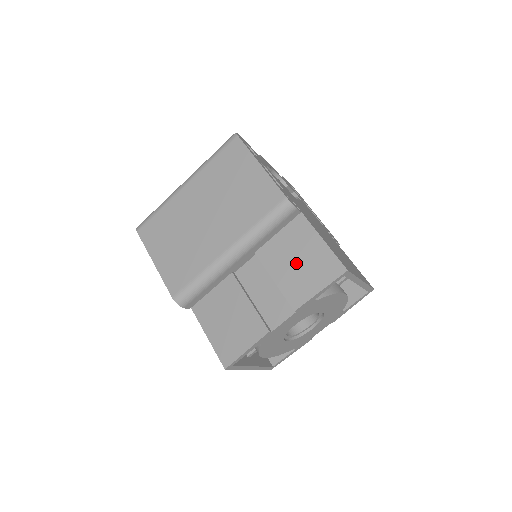
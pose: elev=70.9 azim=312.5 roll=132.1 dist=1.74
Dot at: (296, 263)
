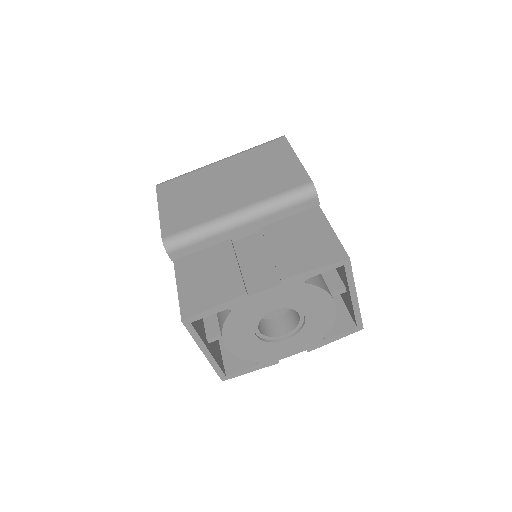
Dot at: (299, 243)
